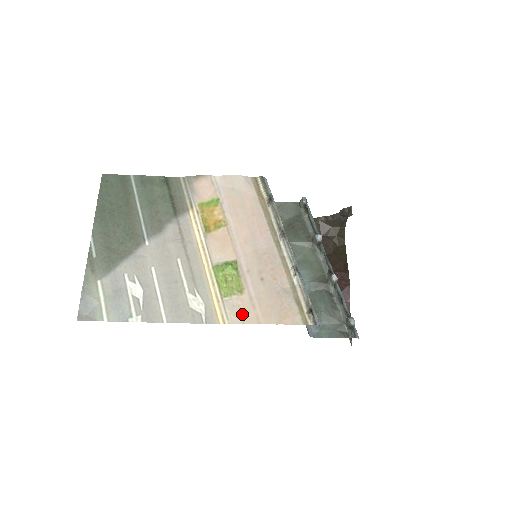
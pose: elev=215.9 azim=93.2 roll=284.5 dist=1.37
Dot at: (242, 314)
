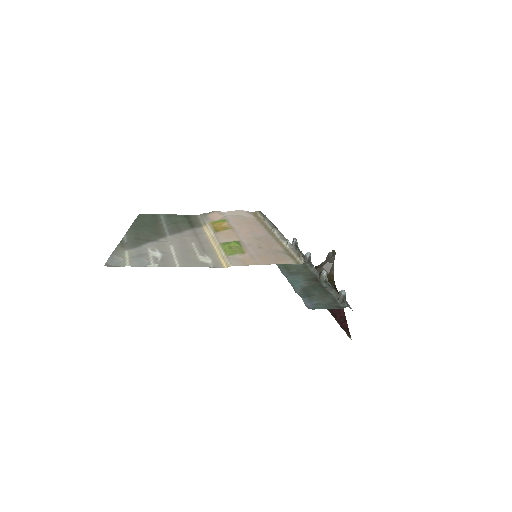
Dot at: (244, 262)
